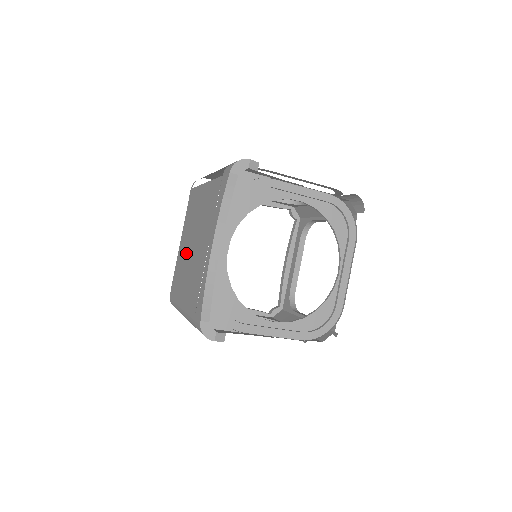
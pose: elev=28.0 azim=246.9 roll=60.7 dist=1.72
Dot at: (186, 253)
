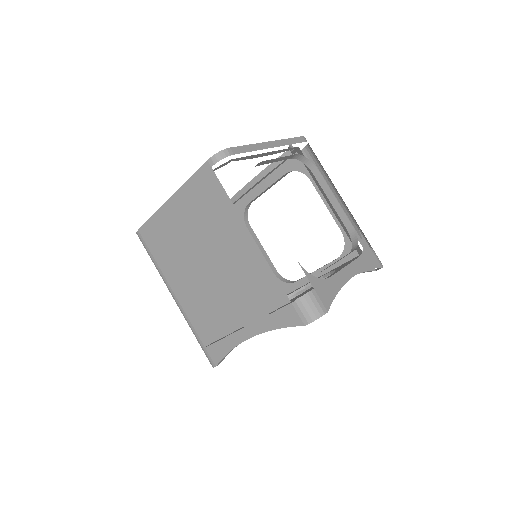
Dot at: (188, 248)
